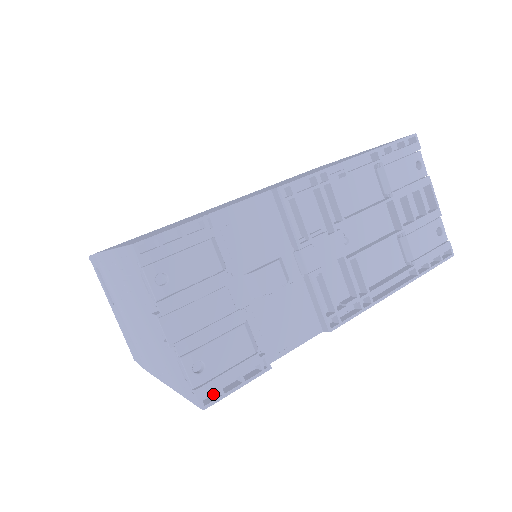
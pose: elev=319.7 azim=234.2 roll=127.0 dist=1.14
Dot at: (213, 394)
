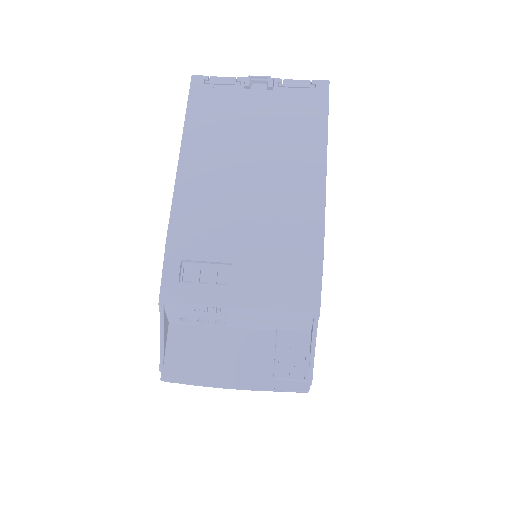
Dot at: occluded
